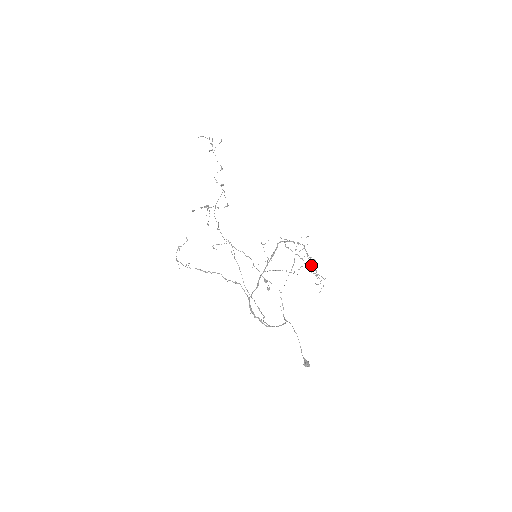
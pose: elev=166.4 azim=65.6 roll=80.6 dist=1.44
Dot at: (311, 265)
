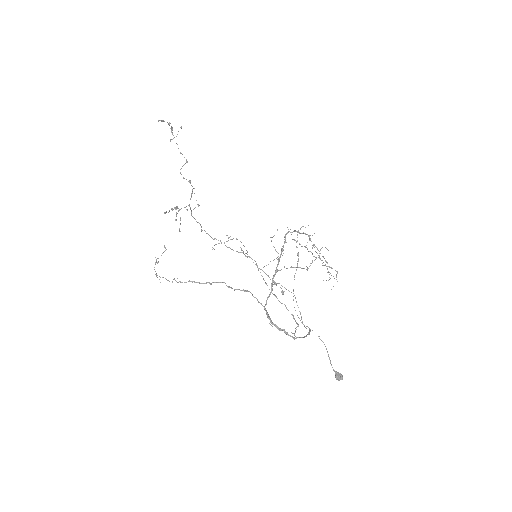
Dot at: occluded
